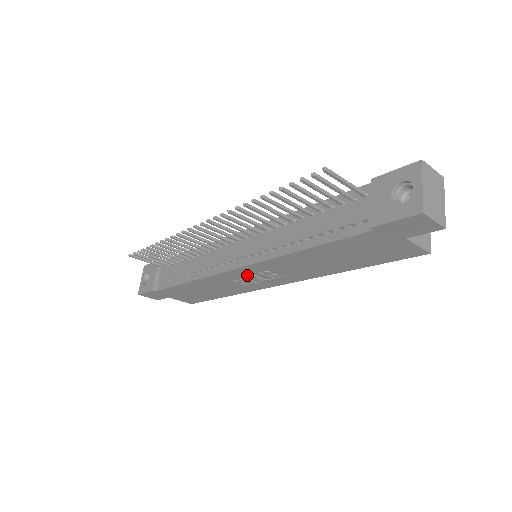
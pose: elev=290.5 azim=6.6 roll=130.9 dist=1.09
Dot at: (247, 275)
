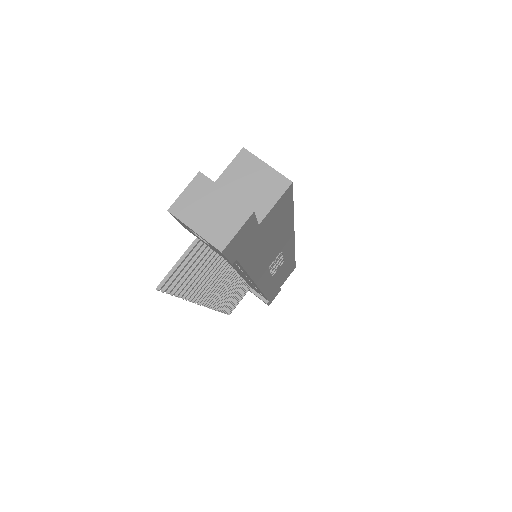
Dot at: (270, 273)
